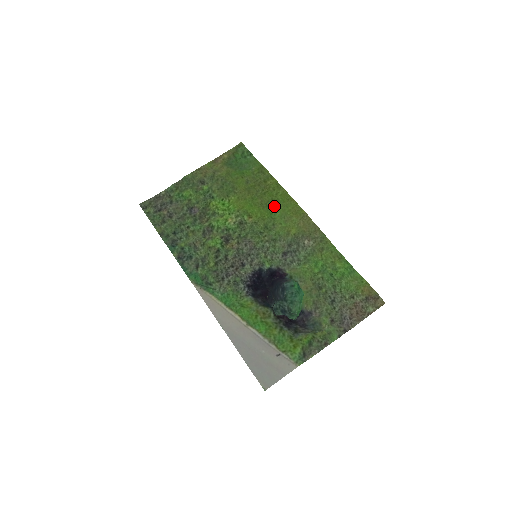
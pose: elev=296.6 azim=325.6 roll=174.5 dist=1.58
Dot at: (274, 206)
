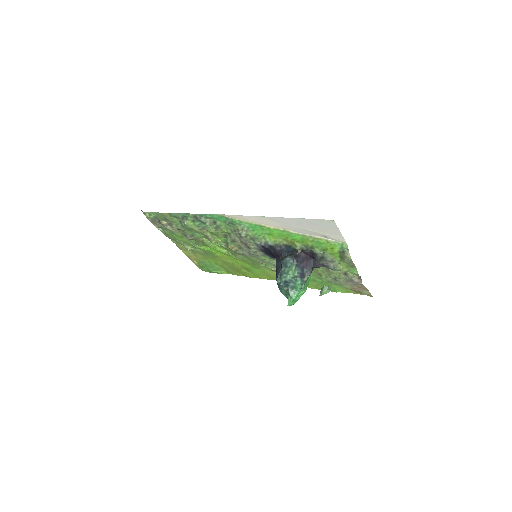
Dot at: (252, 271)
